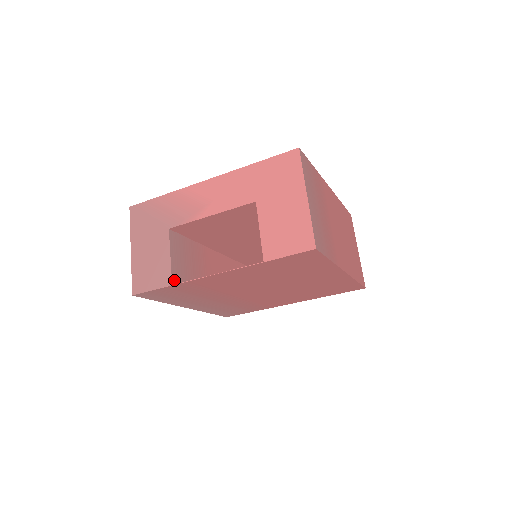
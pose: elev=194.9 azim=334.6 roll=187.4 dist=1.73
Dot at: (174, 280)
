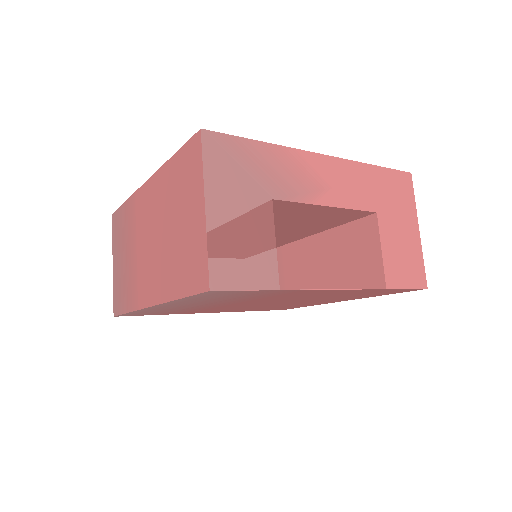
Dot at: (275, 281)
